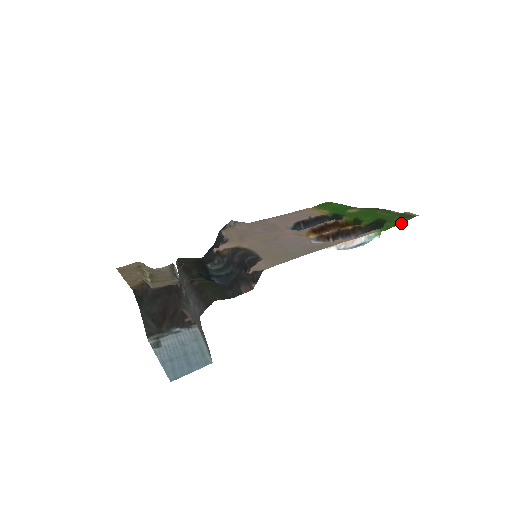
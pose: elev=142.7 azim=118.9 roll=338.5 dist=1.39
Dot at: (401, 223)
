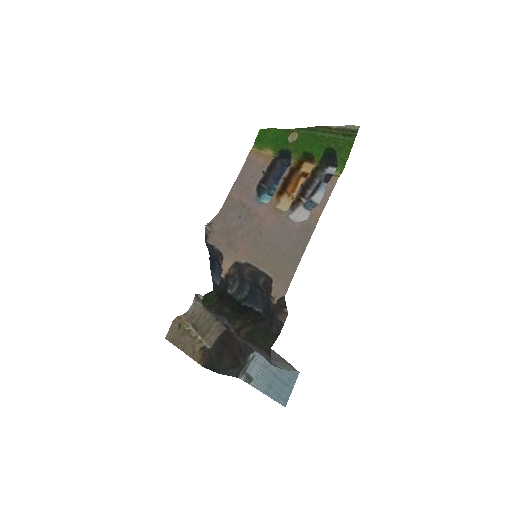
Dot at: occluded
